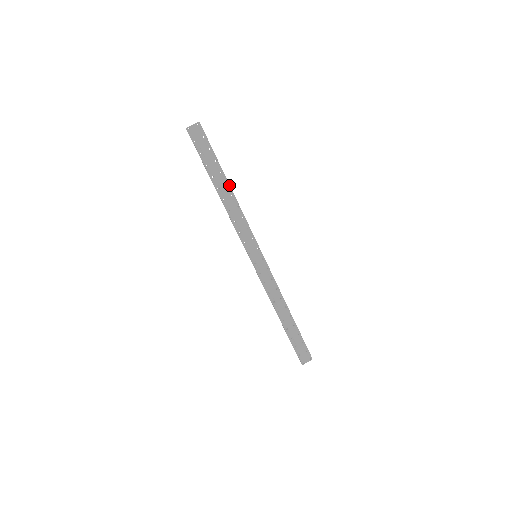
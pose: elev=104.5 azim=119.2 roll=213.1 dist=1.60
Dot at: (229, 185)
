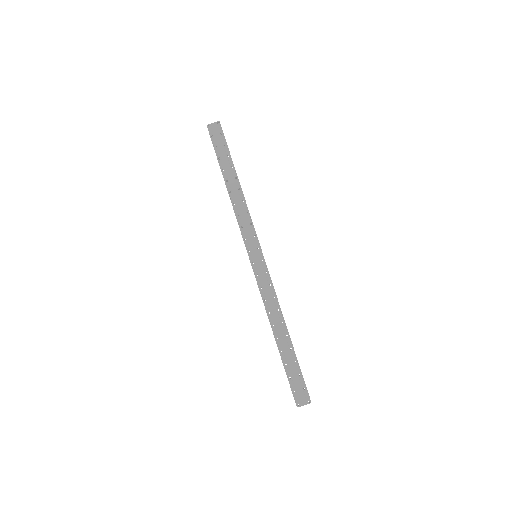
Dot at: (238, 179)
